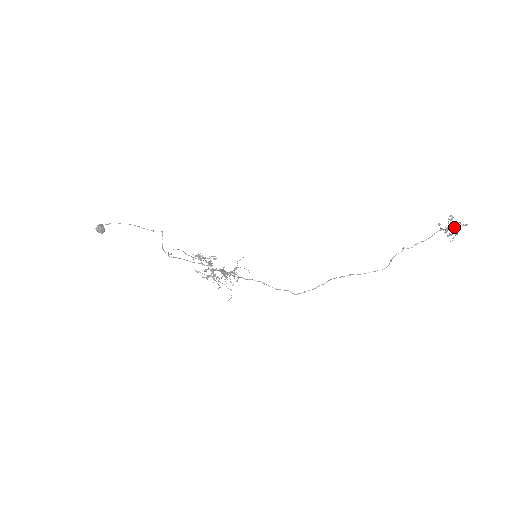
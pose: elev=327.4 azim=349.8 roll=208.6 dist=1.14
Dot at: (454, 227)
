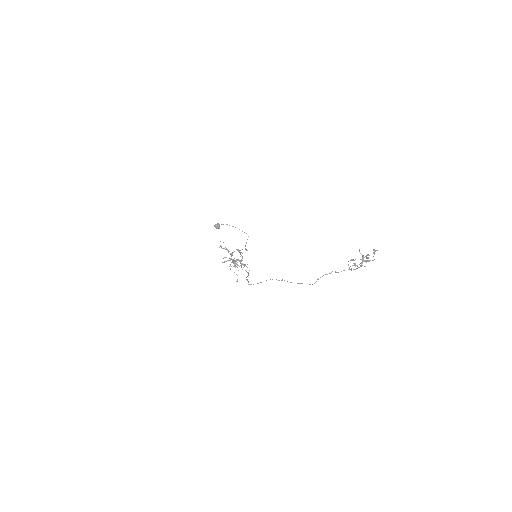
Dot at: (368, 260)
